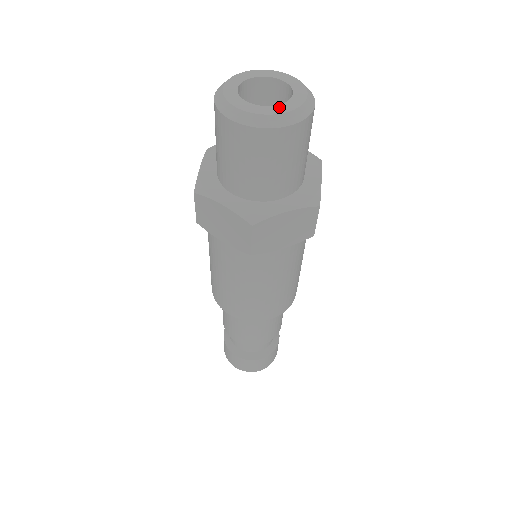
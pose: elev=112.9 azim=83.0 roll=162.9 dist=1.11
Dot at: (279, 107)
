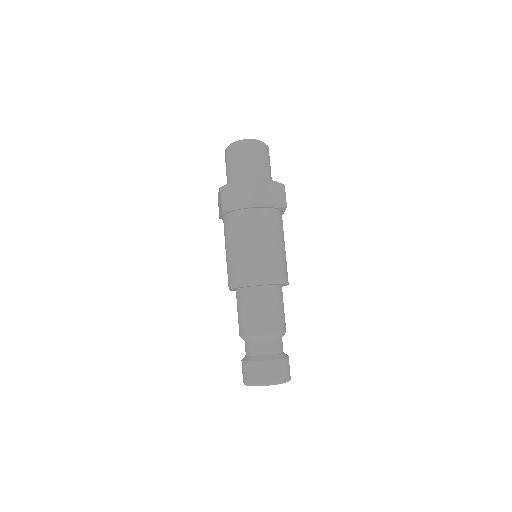
Dot at: occluded
